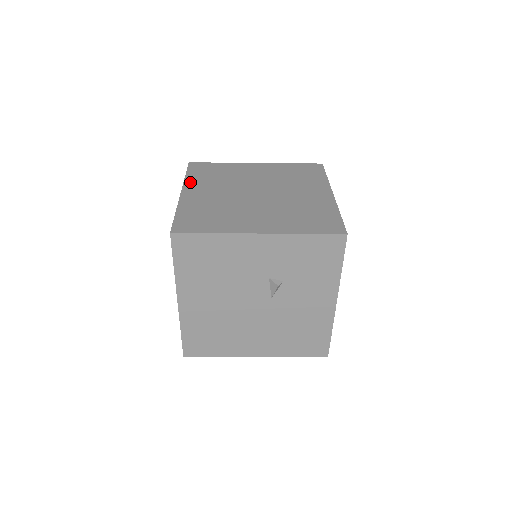
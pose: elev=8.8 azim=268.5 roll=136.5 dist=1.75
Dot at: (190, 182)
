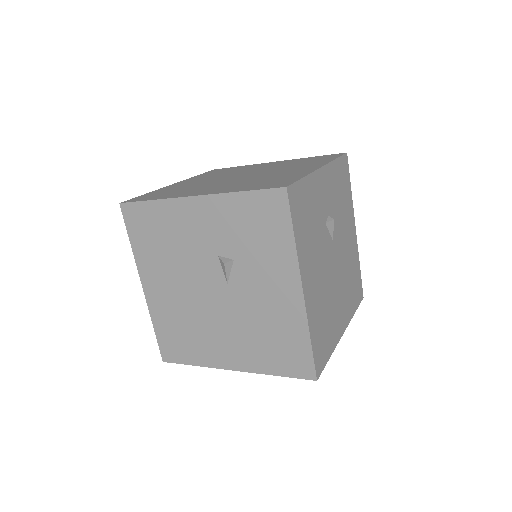
Dot at: (192, 178)
